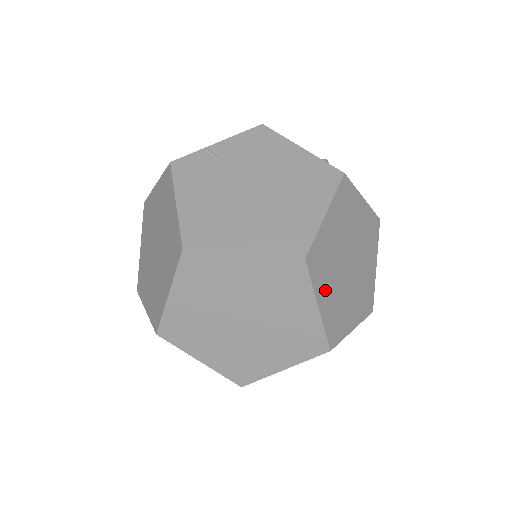
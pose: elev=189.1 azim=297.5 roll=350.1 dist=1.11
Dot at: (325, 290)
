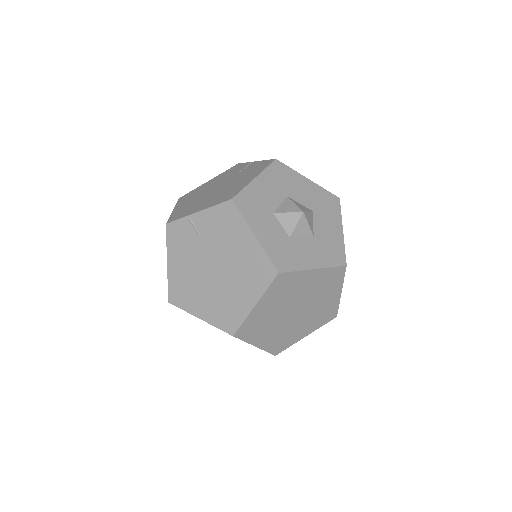
Dot at: (262, 337)
